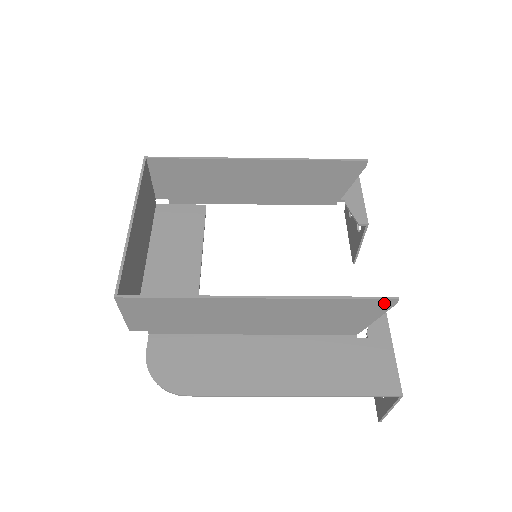
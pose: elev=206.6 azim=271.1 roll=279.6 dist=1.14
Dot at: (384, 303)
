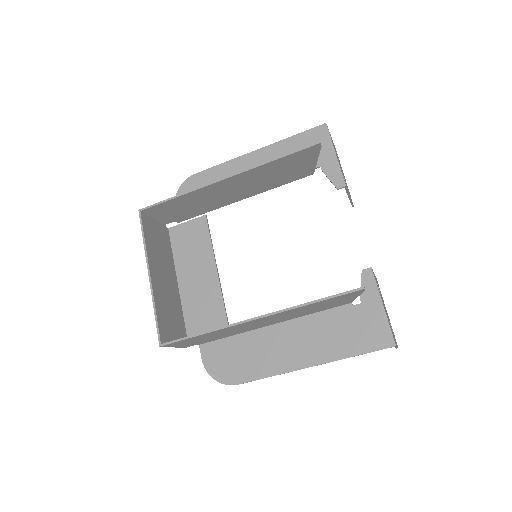
Dot at: (355, 292)
